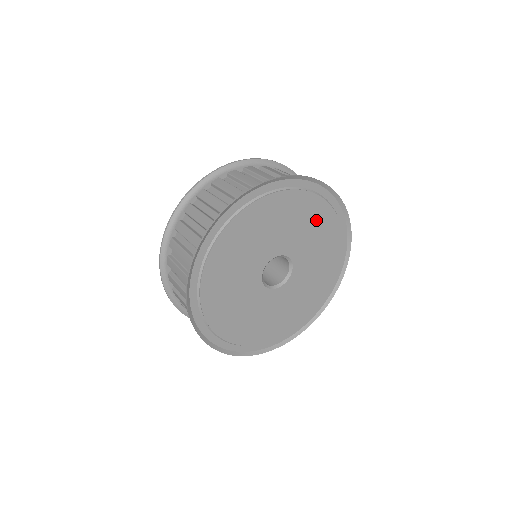
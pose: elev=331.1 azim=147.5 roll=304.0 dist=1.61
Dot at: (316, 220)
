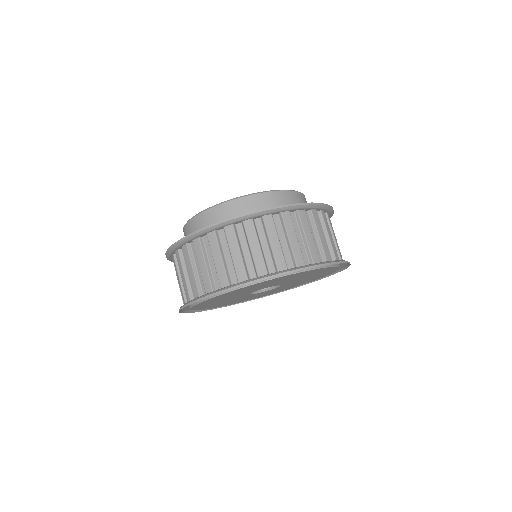
Dot at: (272, 281)
